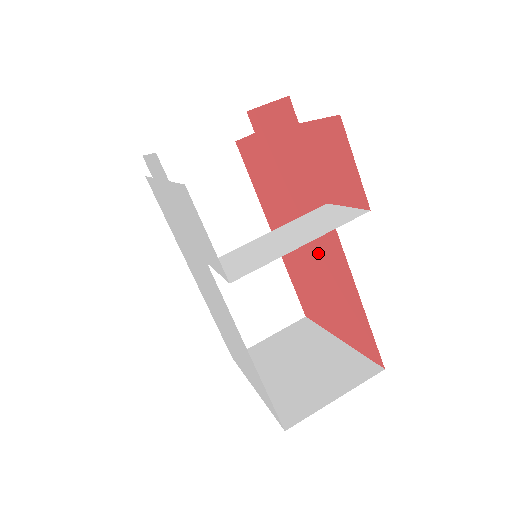
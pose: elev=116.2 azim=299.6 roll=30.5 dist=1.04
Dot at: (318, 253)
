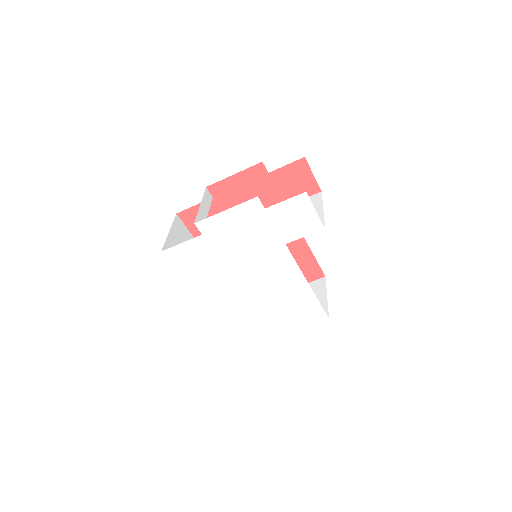
Dot at: occluded
